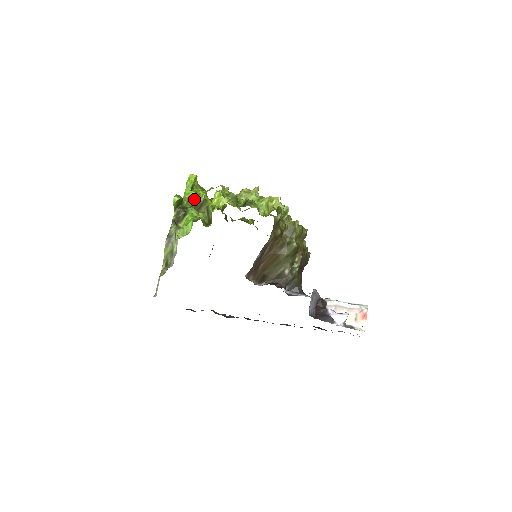
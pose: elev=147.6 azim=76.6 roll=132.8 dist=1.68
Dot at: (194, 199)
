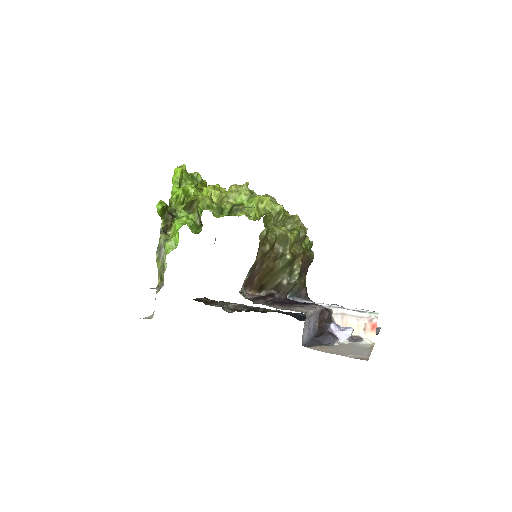
Dot at: (182, 198)
